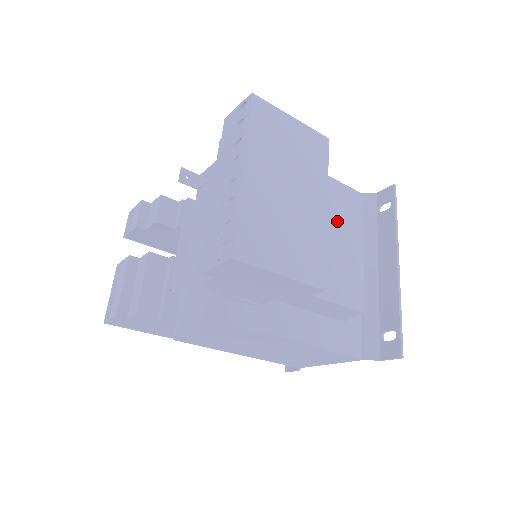
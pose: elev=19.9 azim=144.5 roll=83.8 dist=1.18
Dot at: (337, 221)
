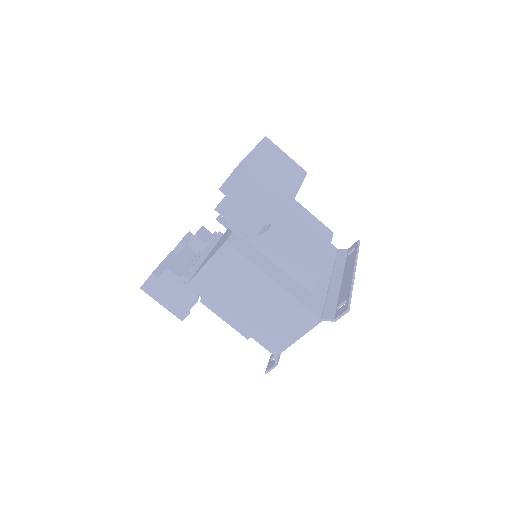
Dot at: (311, 230)
